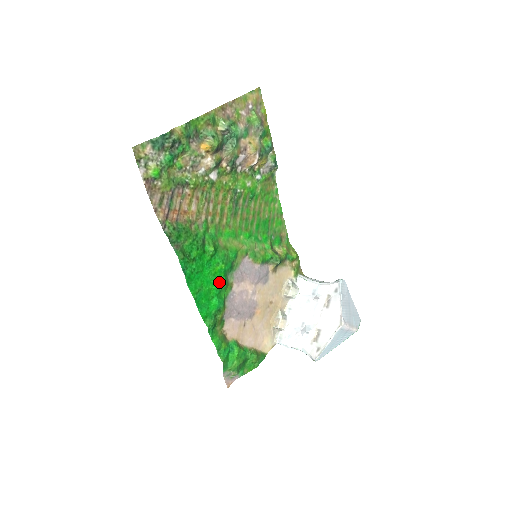
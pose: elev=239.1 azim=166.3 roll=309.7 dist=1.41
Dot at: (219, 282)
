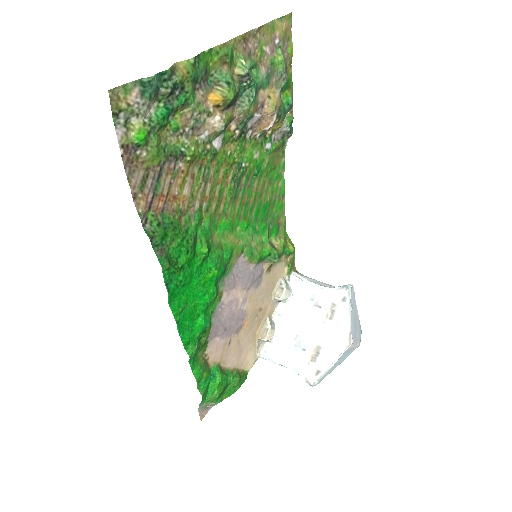
Dot at: (208, 294)
